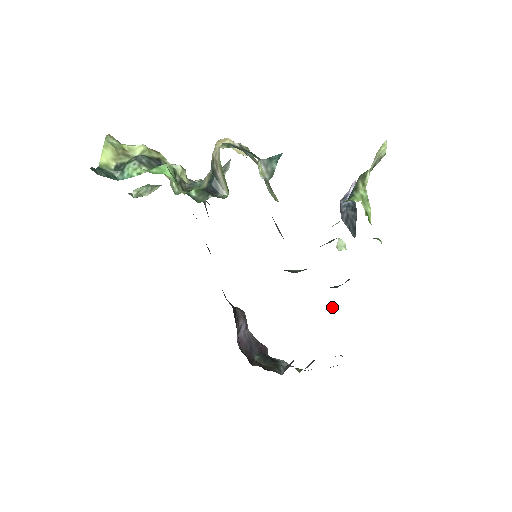
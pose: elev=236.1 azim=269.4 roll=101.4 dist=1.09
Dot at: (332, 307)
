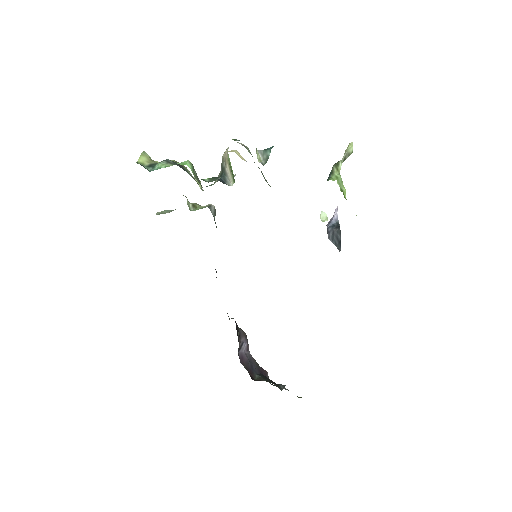
Dot at: occluded
